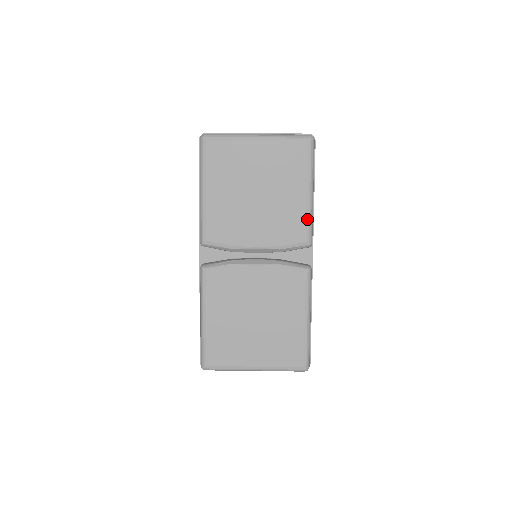
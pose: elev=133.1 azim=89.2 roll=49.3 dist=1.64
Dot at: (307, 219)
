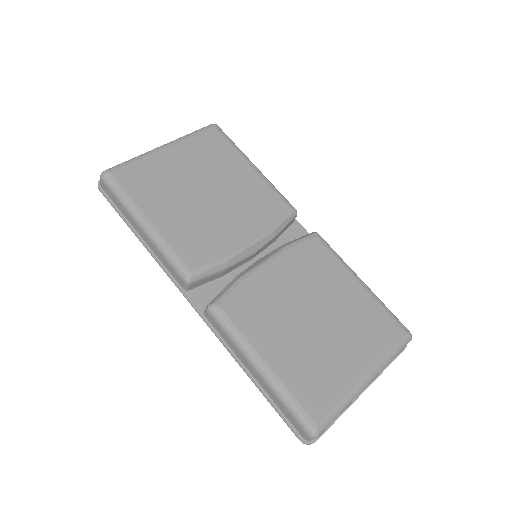
Dot at: (273, 189)
